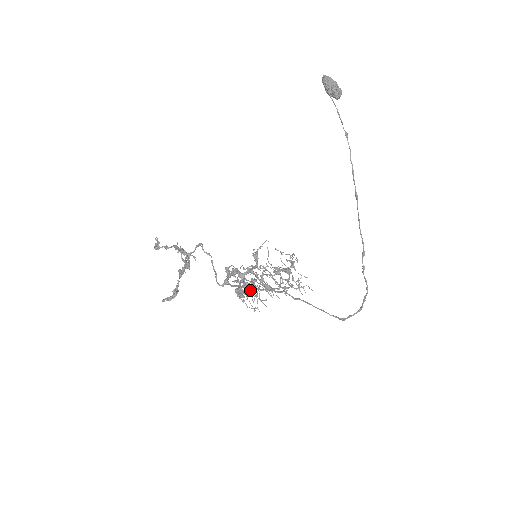
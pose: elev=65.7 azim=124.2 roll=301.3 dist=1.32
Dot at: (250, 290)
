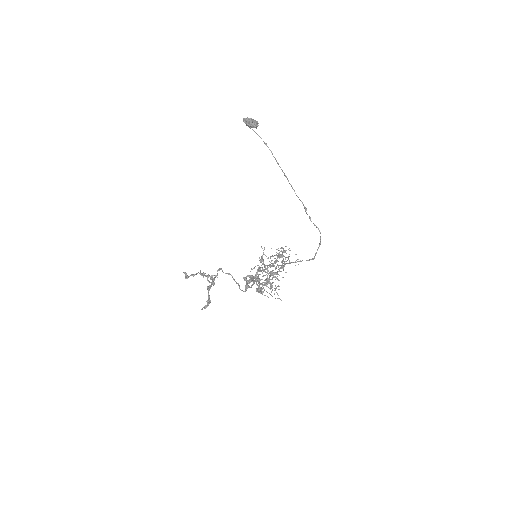
Dot at: (267, 286)
